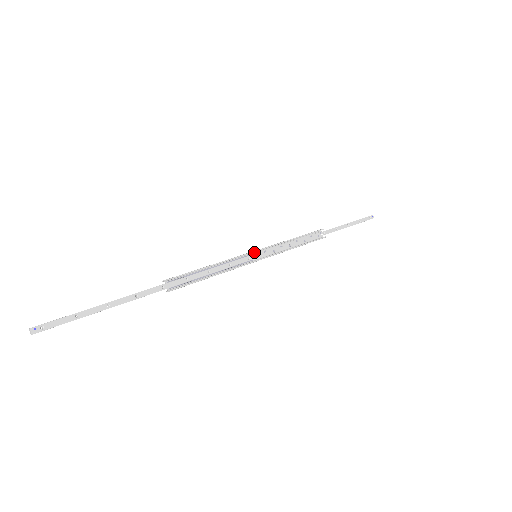
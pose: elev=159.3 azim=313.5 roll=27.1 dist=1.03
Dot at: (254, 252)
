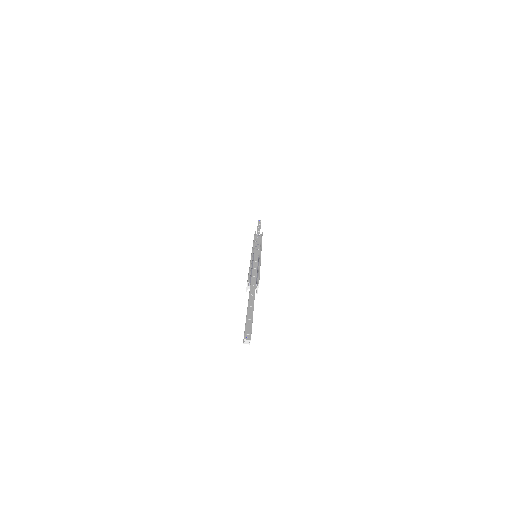
Dot at: occluded
